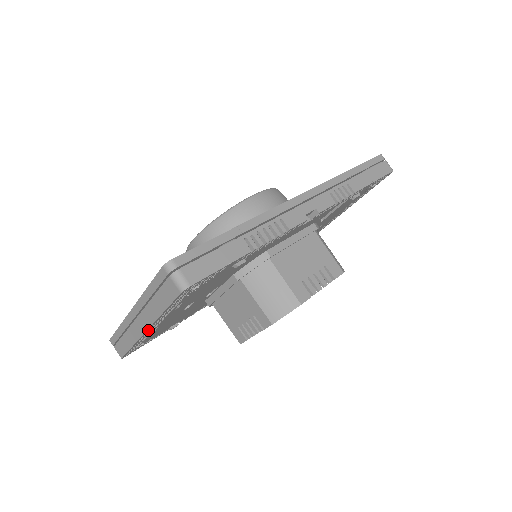
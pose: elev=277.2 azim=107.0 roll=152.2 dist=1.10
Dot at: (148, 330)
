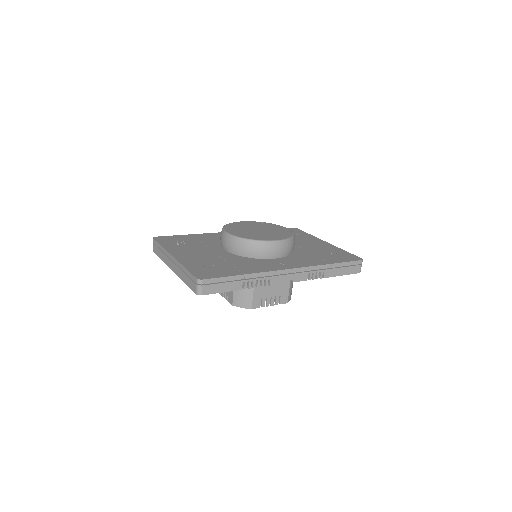
Dot at: occluded
